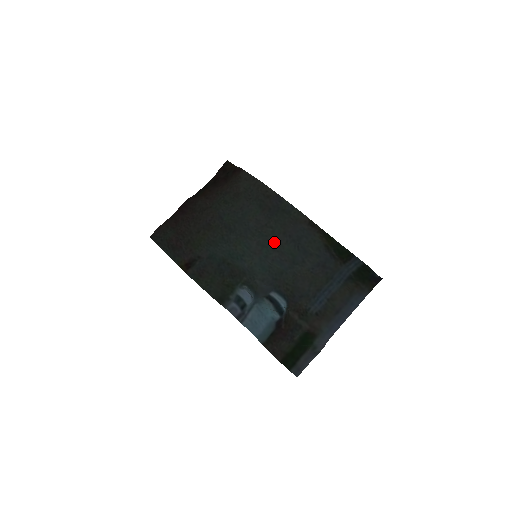
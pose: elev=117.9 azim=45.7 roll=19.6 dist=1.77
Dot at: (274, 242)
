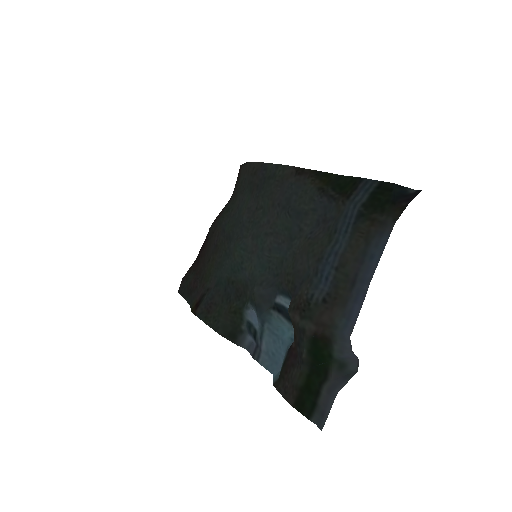
Dot at: (266, 224)
